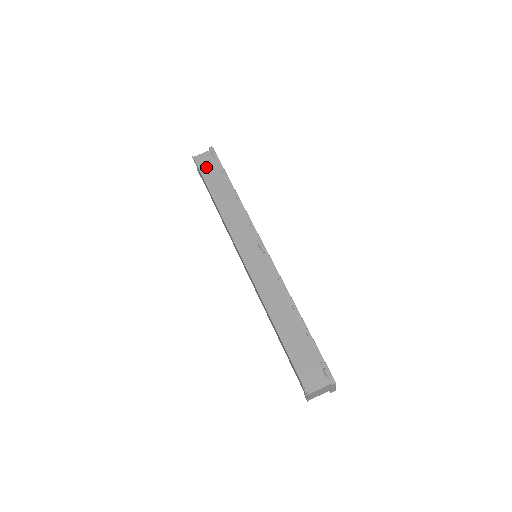
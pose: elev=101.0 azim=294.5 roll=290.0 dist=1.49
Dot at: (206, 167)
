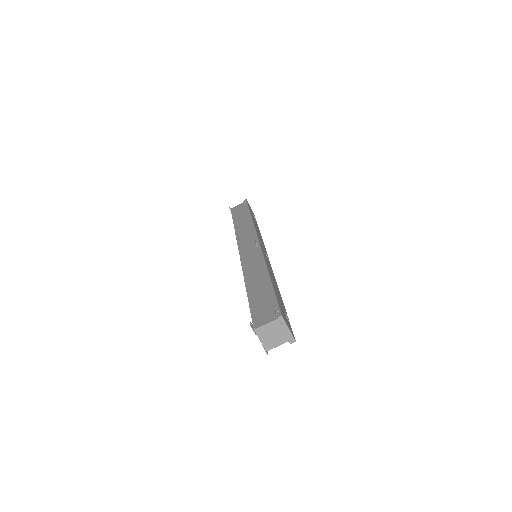
Dot at: (237, 211)
